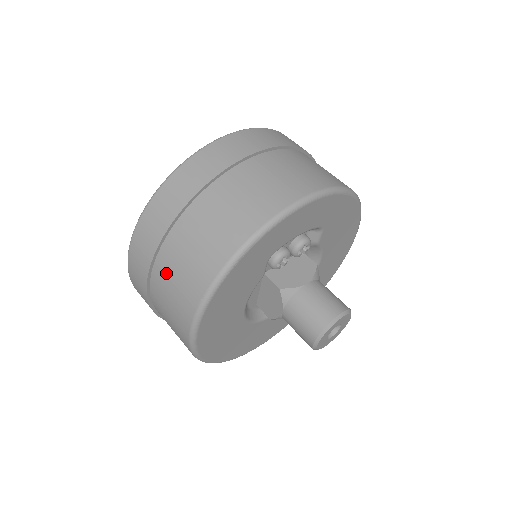
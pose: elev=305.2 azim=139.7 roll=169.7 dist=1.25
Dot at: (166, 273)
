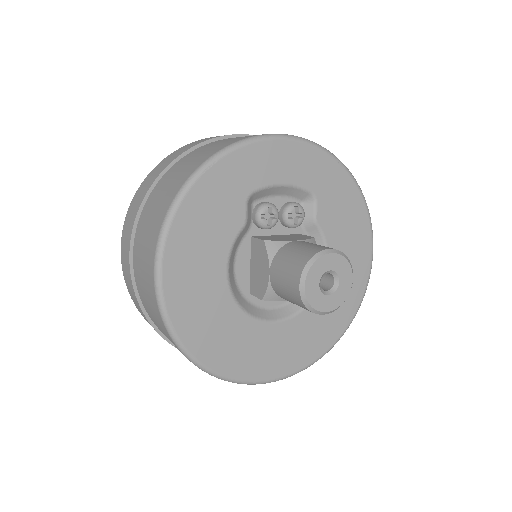
Dot at: (145, 218)
